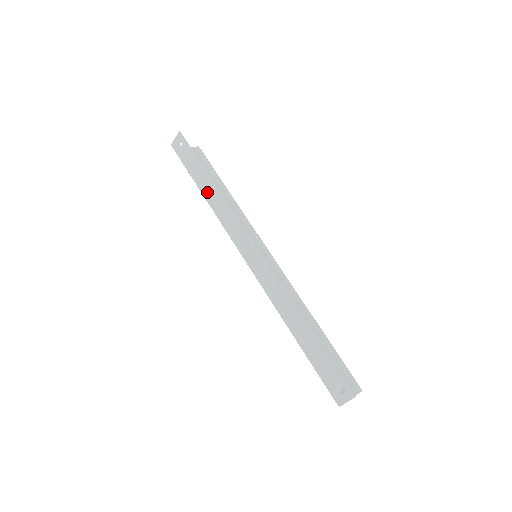
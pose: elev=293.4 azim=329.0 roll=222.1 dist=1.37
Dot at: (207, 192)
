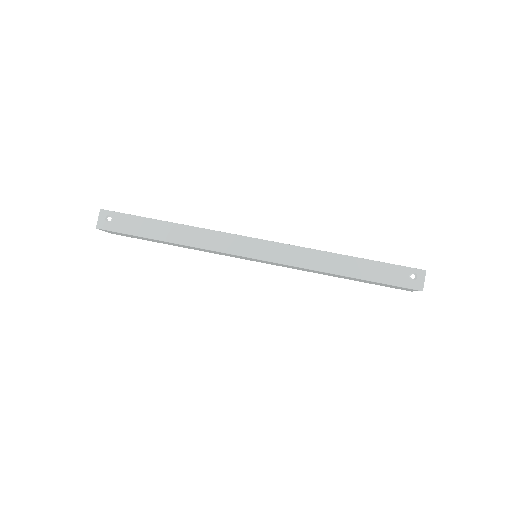
Dot at: (172, 235)
